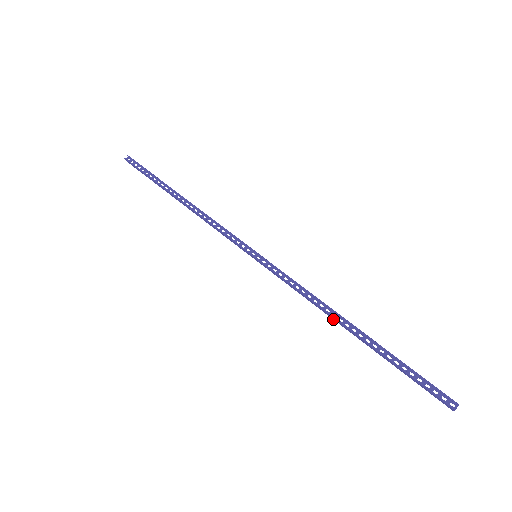
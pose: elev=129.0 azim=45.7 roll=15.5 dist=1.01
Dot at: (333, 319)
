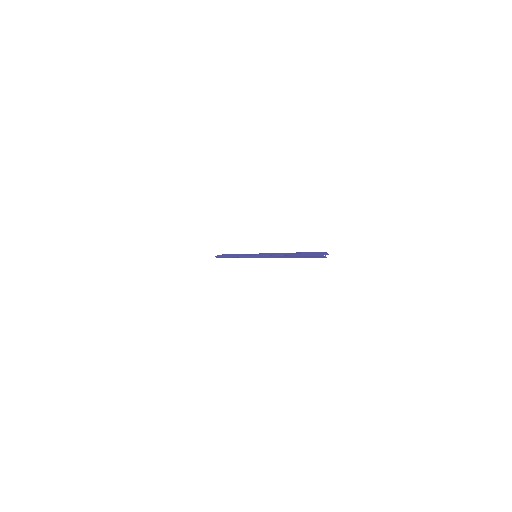
Dot at: occluded
